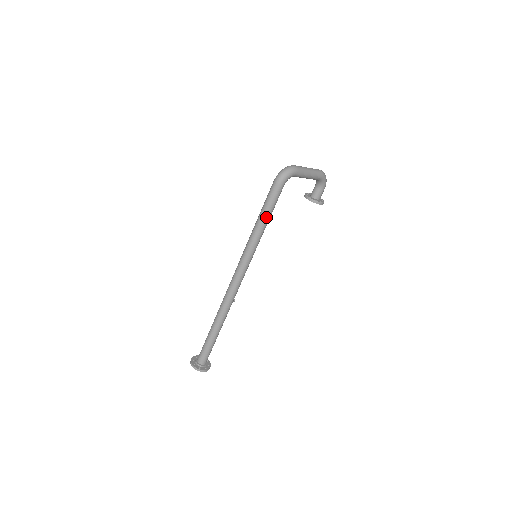
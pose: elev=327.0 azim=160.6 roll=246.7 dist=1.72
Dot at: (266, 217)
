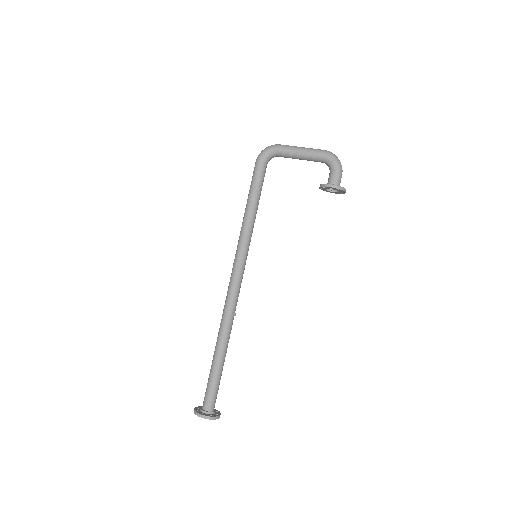
Dot at: (249, 199)
